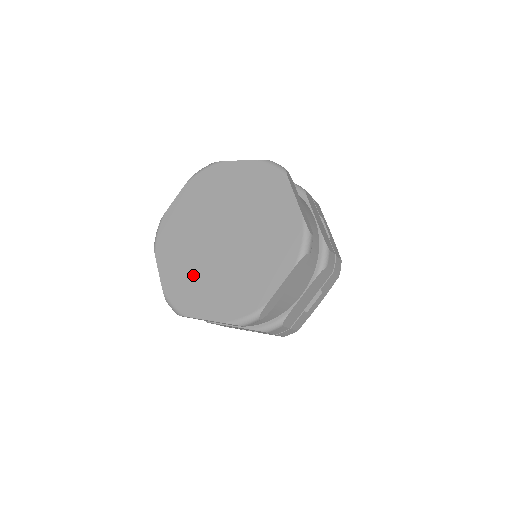
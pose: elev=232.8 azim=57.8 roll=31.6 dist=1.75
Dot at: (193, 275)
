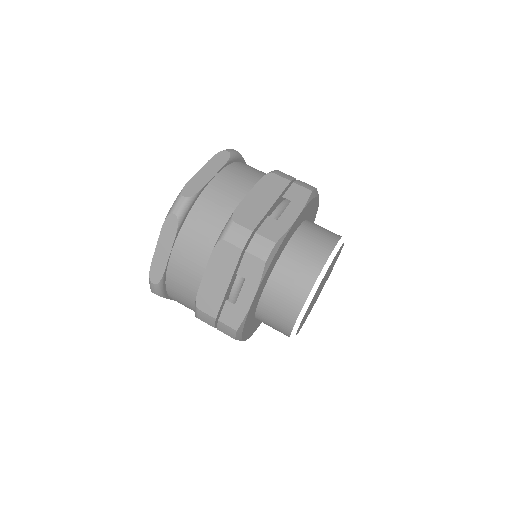
Dot at: occluded
